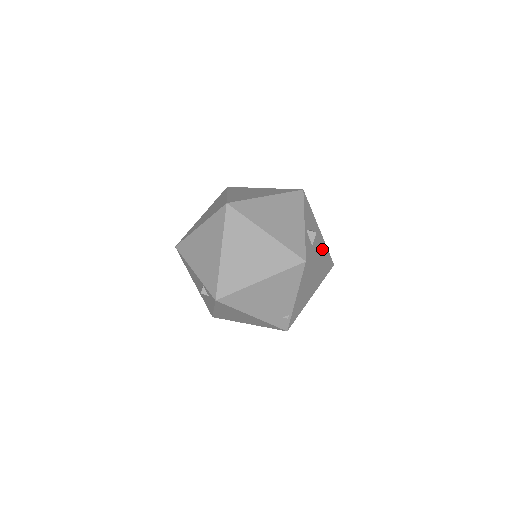
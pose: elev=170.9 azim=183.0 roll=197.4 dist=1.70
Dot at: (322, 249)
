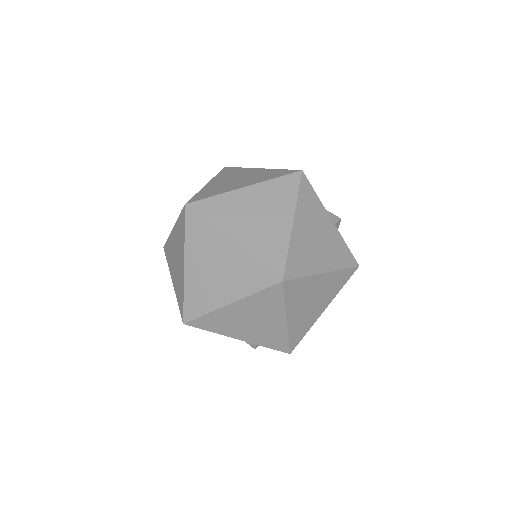
Dot at: occluded
